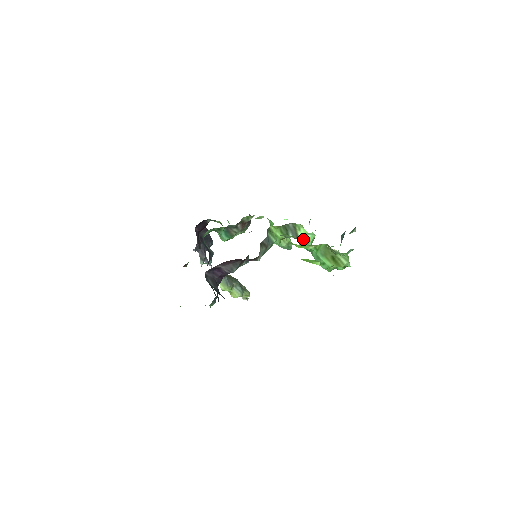
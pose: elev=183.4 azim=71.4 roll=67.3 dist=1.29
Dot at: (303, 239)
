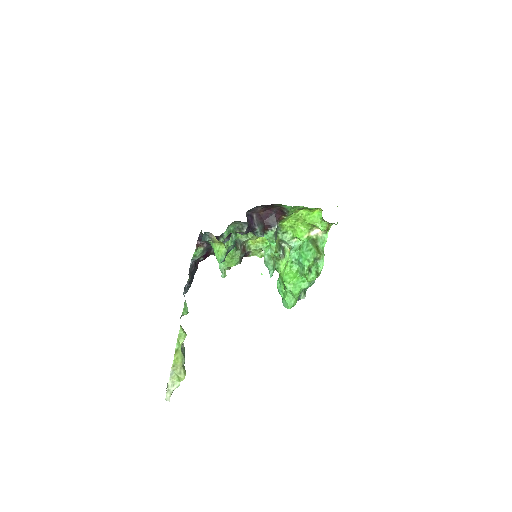
Dot at: (293, 247)
